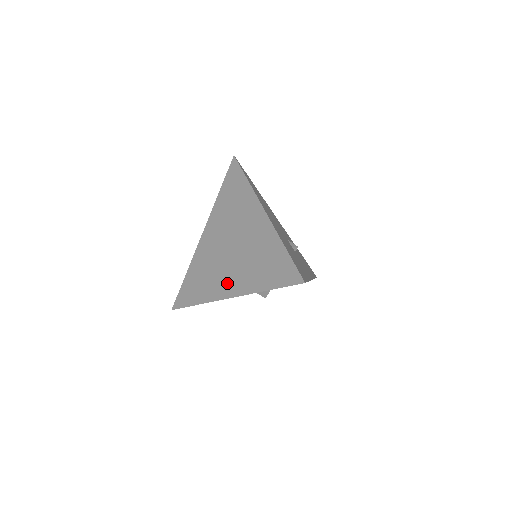
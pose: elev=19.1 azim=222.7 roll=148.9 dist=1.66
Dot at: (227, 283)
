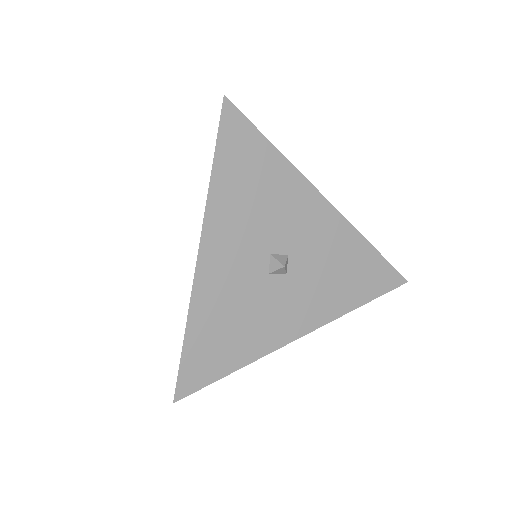
Dot at: occluded
